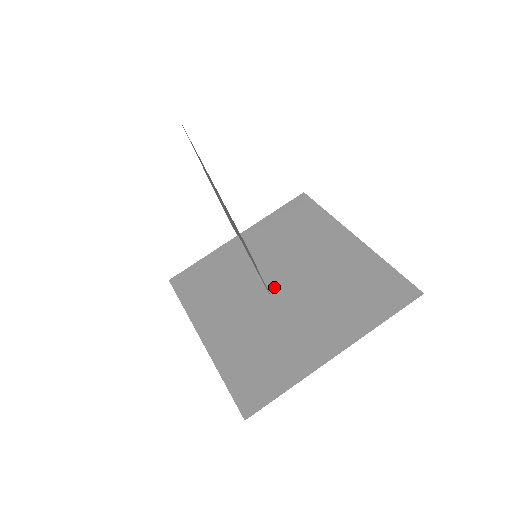
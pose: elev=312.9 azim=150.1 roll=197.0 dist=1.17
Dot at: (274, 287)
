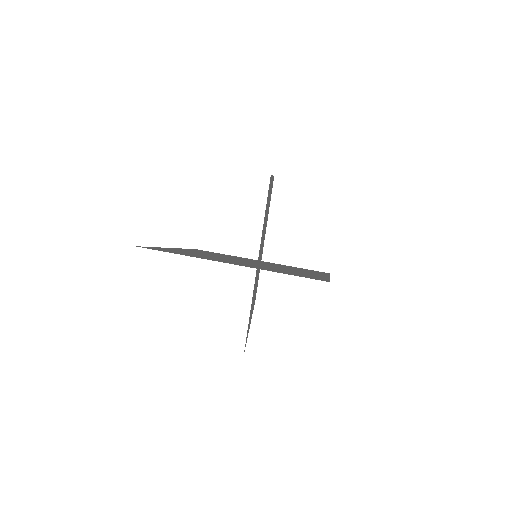
Dot at: (244, 261)
